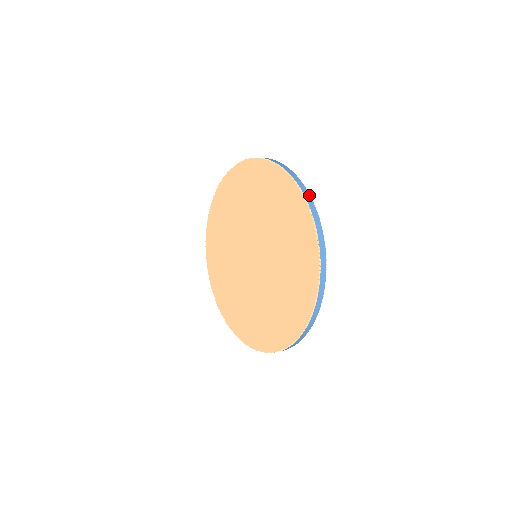
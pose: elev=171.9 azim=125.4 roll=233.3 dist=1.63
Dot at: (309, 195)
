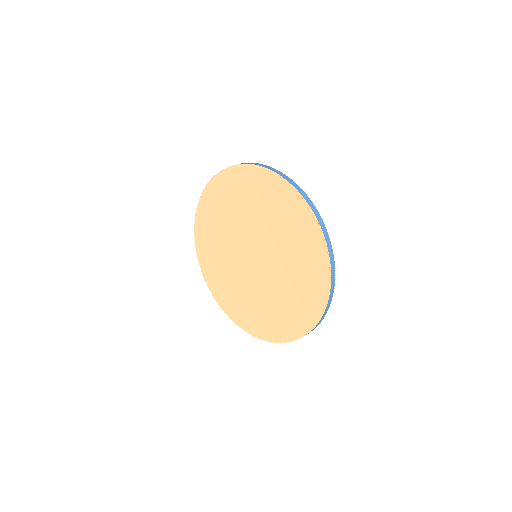
Dot at: occluded
